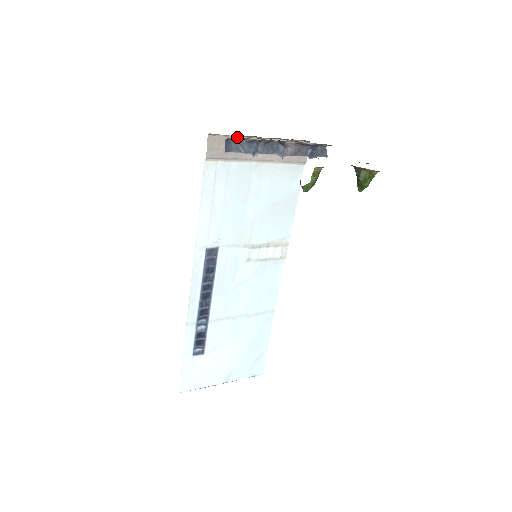
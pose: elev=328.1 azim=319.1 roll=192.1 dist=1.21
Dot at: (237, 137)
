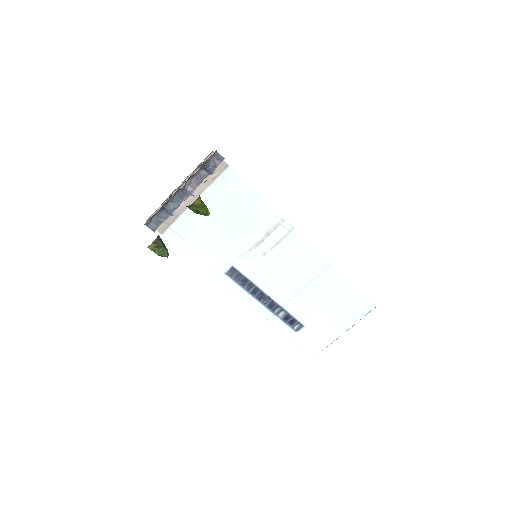
Dot at: occluded
